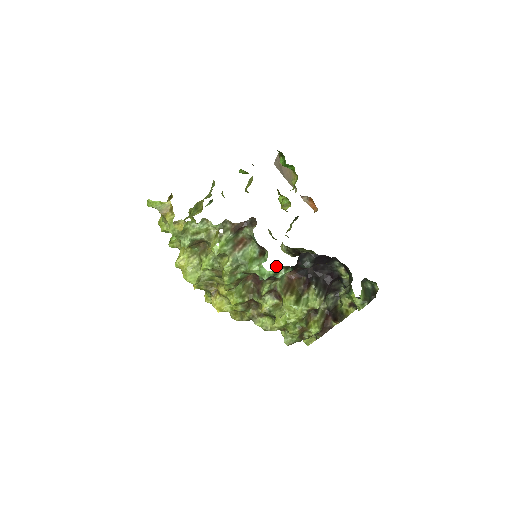
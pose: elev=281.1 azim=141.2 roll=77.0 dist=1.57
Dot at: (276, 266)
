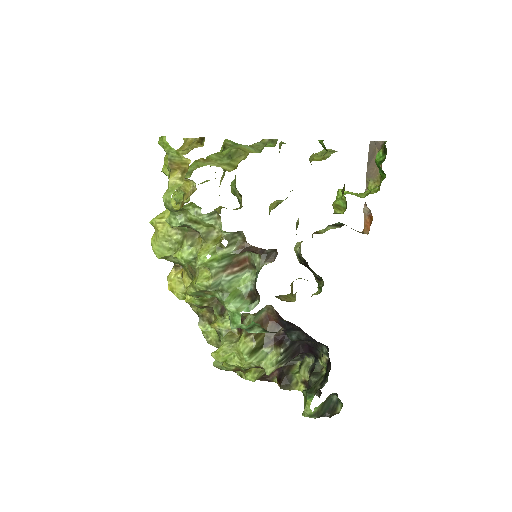
Dot at: occluded
